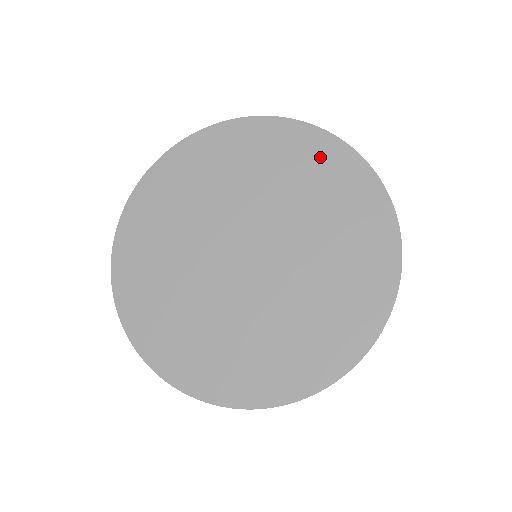
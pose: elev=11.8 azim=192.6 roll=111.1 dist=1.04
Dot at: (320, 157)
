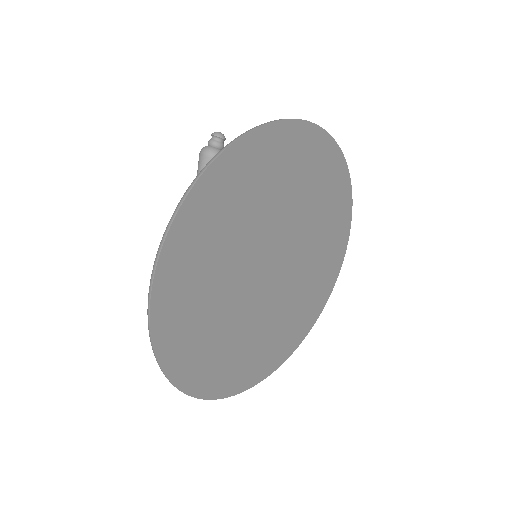
Dot at: (271, 153)
